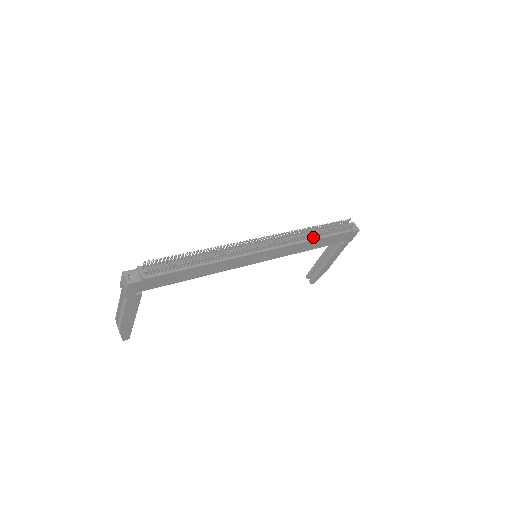
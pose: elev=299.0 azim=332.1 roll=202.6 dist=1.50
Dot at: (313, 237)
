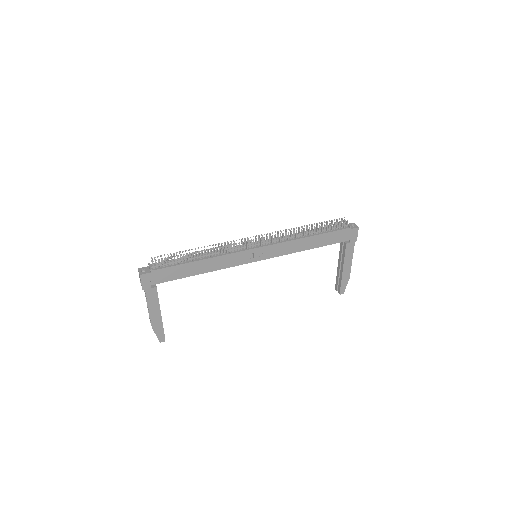
Dot at: (307, 235)
